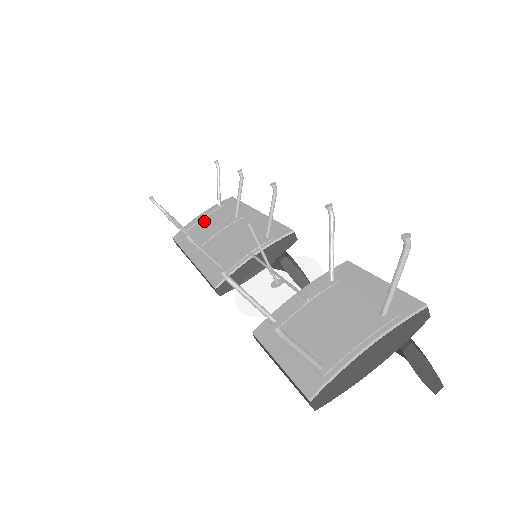
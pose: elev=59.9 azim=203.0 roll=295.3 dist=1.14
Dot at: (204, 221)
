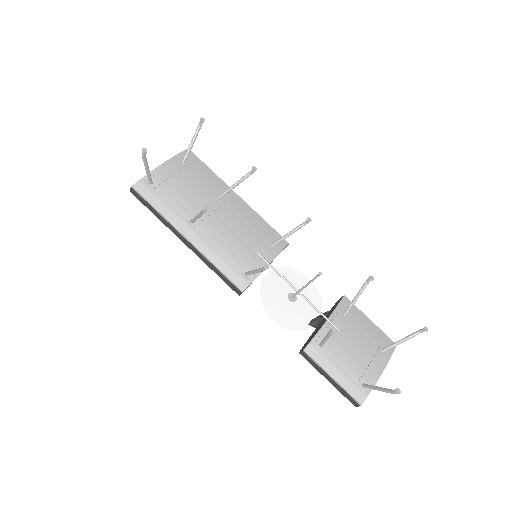
Dot at: (177, 182)
